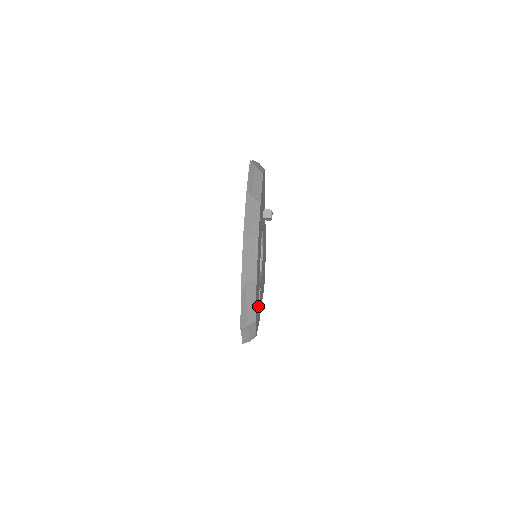
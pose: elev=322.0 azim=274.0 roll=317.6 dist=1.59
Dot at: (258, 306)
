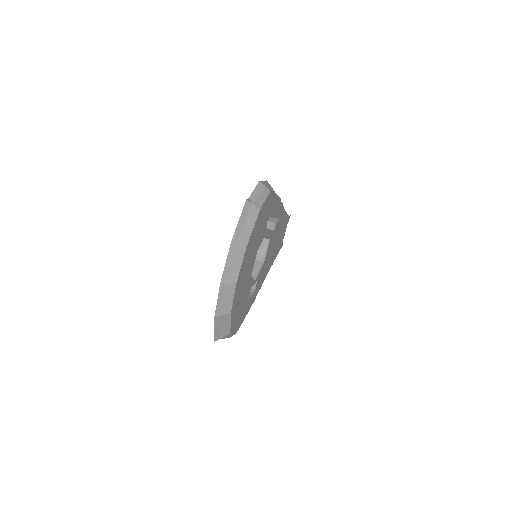
Dot at: (246, 305)
